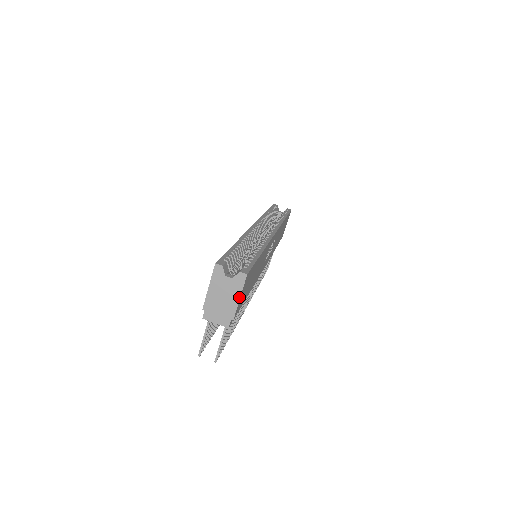
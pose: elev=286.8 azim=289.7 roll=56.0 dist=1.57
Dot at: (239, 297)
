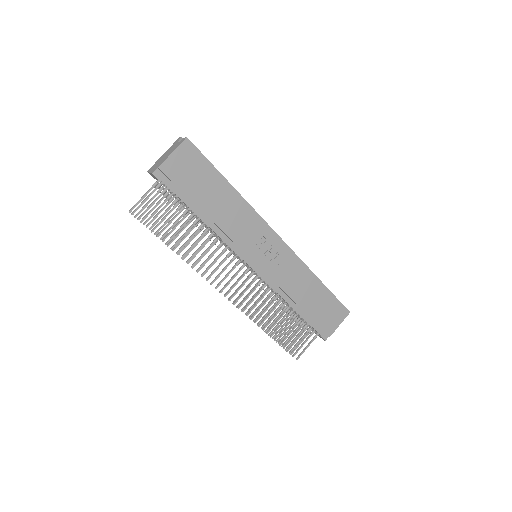
Dot at: (173, 152)
